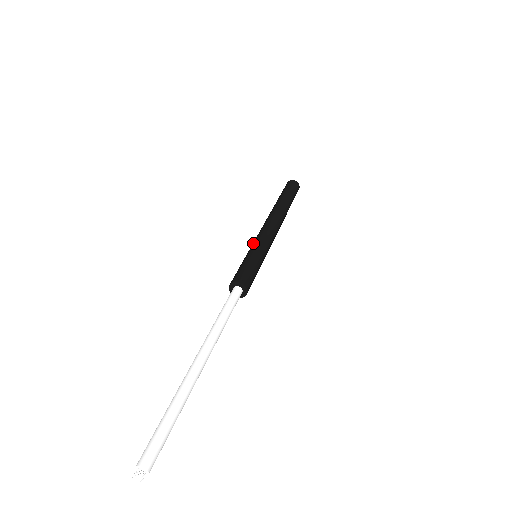
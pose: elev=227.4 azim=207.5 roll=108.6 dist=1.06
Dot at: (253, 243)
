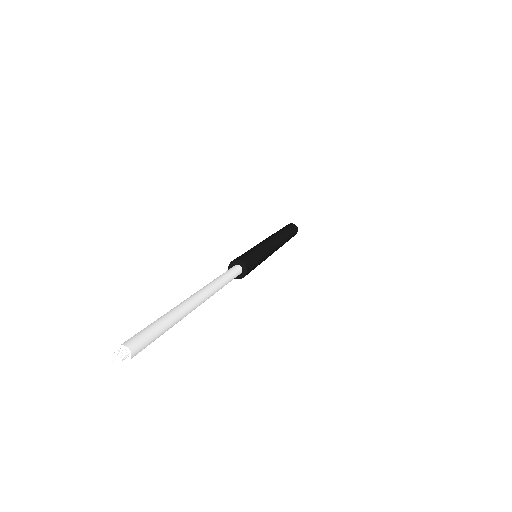
Dot at: (261, 244)
